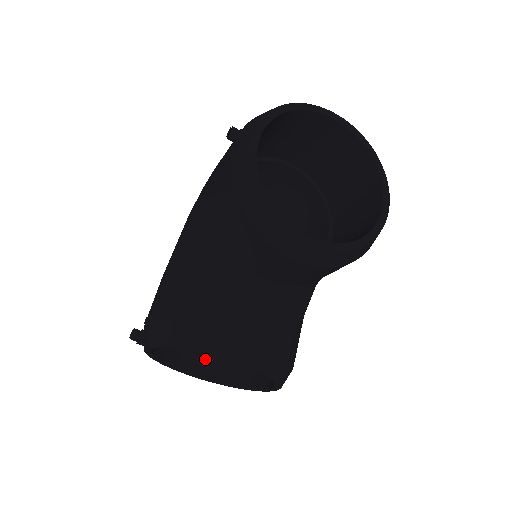
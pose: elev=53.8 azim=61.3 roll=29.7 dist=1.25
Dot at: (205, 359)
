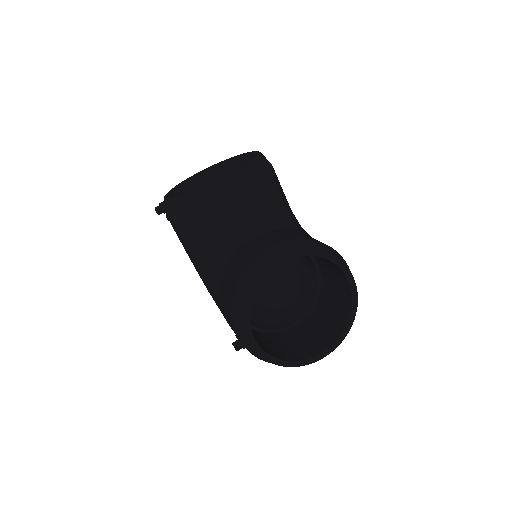
Dot at: (319, 341)
